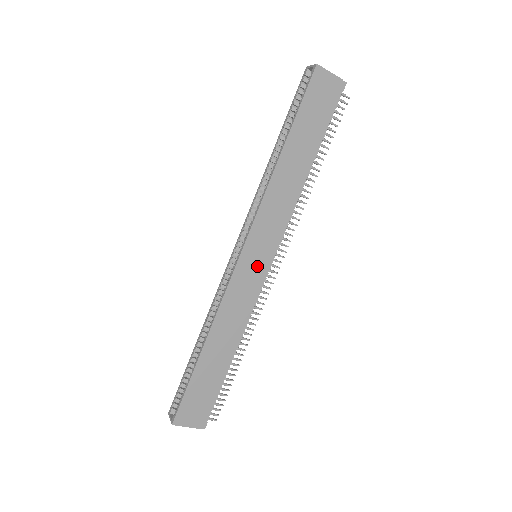
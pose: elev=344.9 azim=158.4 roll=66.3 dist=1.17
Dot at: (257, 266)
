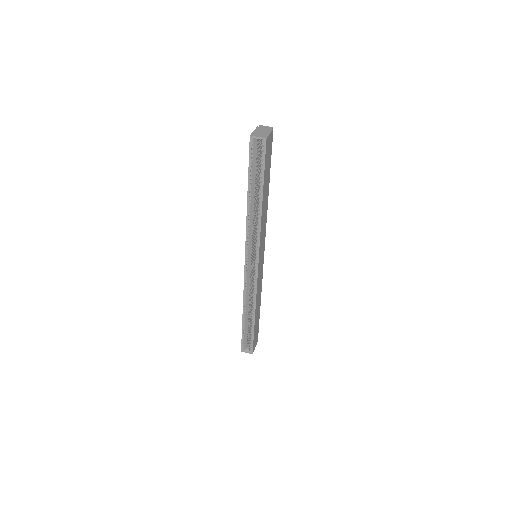
Dot at: (262, 261)
